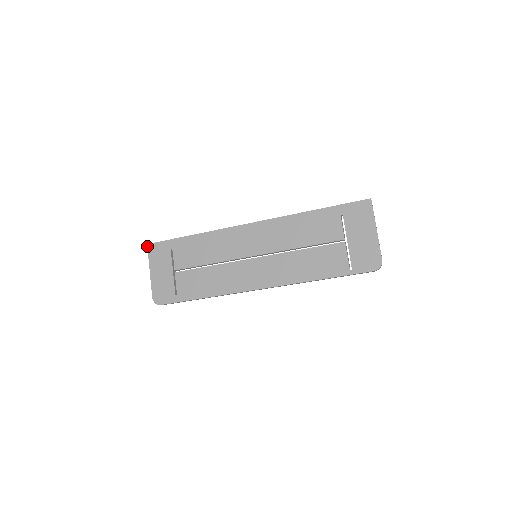
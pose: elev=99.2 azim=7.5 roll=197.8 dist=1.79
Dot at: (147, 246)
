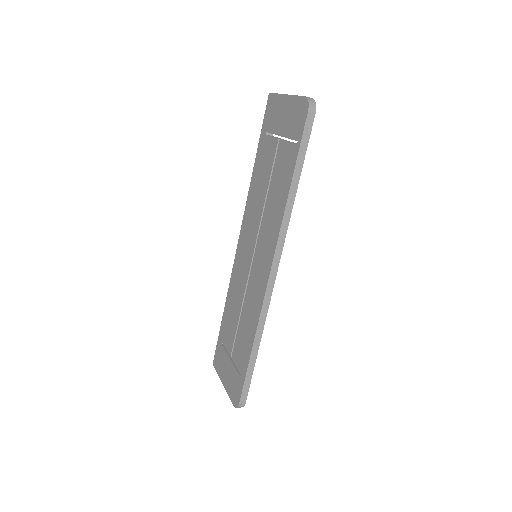
Dot at: occluded
